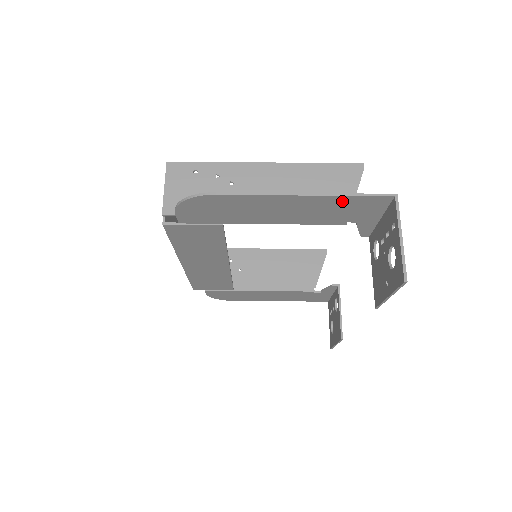
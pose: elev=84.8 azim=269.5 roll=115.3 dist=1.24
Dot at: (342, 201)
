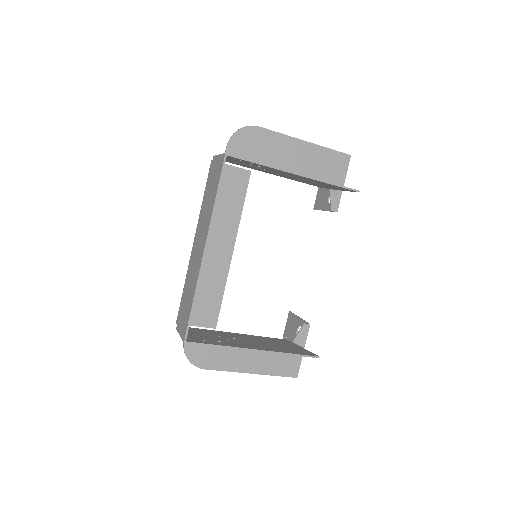
Dot at: (273, 369)
